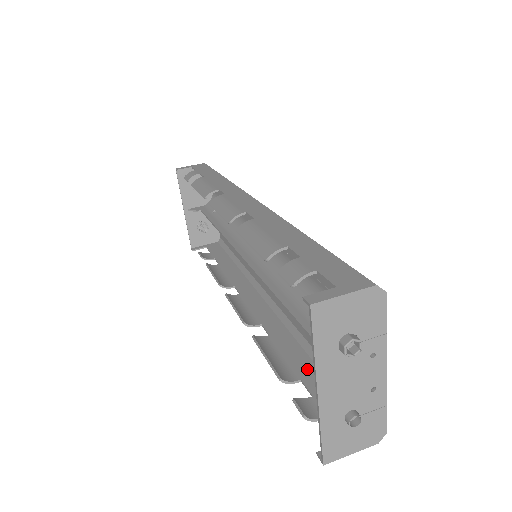
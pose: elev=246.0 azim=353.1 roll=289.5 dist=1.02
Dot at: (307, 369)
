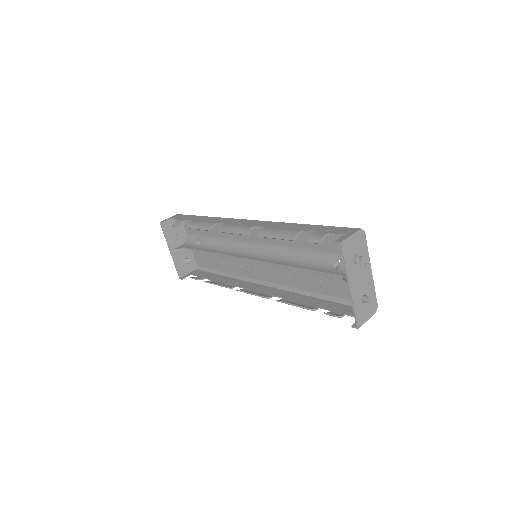
Dot at: (319, 302)
